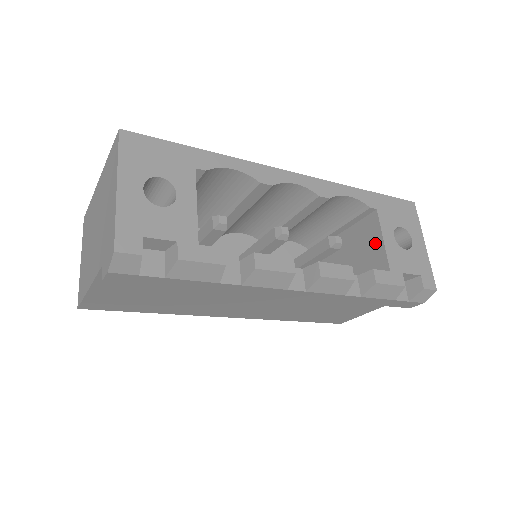
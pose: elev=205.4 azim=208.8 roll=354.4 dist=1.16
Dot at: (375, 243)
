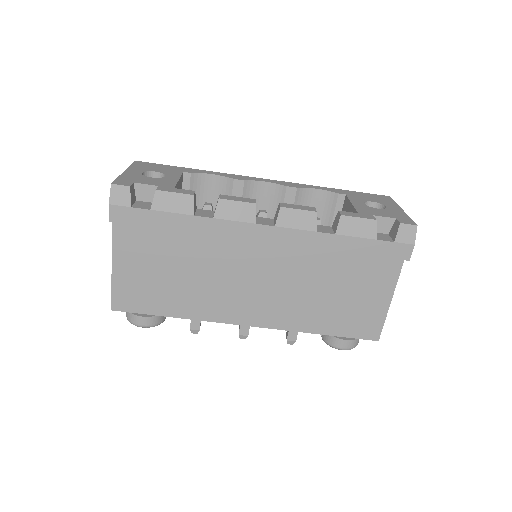
Dot at: occluded
